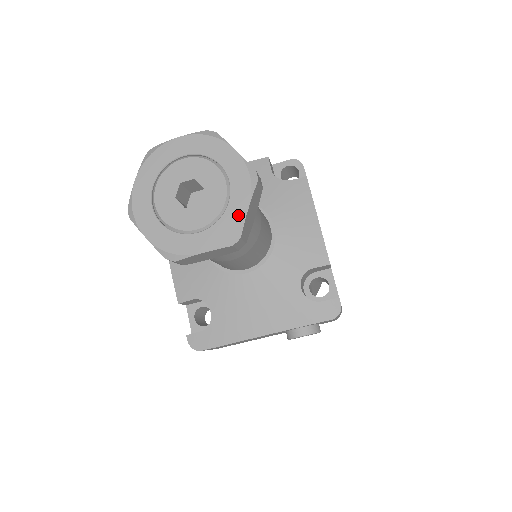
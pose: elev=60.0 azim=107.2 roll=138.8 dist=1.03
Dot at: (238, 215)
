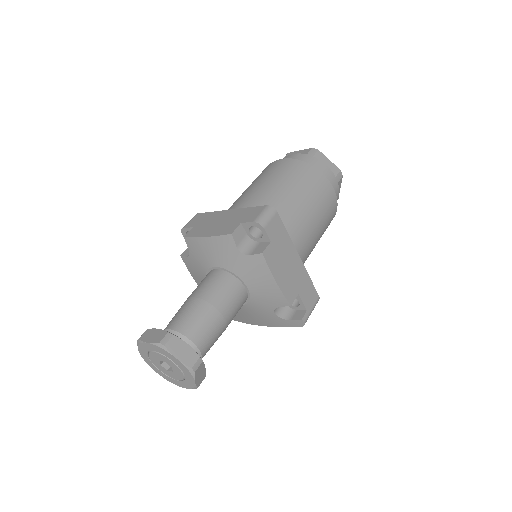
Dot at: (192, 383)
